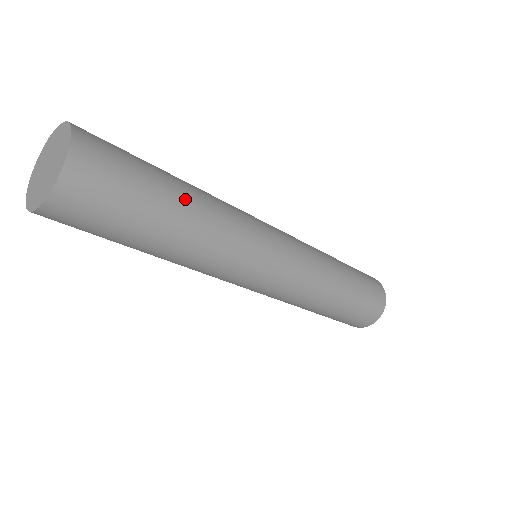
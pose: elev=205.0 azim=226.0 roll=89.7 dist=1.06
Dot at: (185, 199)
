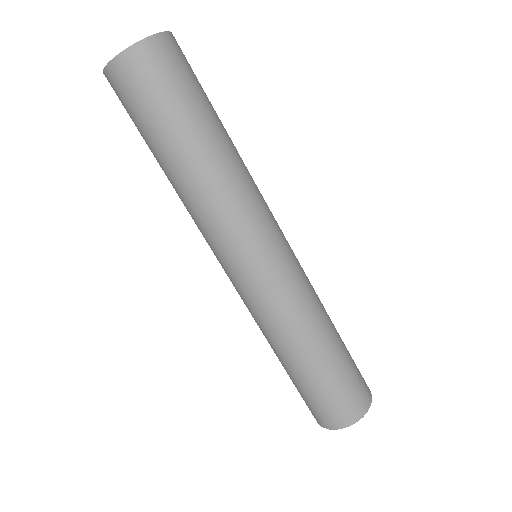
Dot at: (221, 136)
